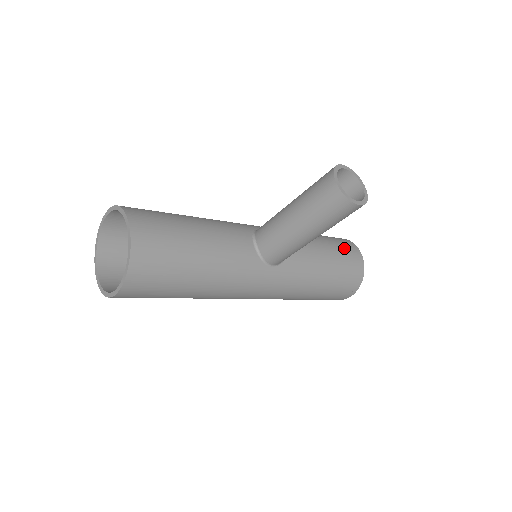
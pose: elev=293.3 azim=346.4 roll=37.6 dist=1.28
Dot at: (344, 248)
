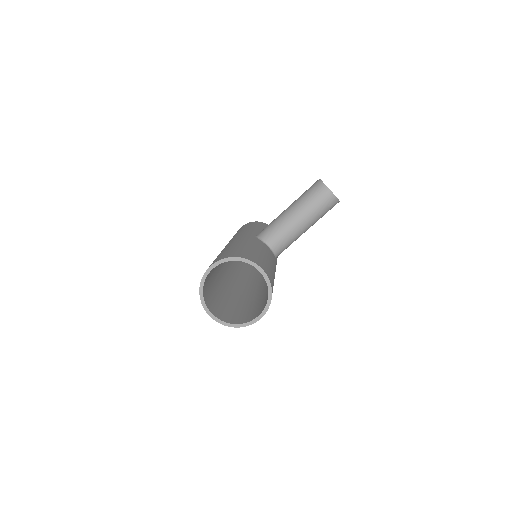
Dot at: occluded
